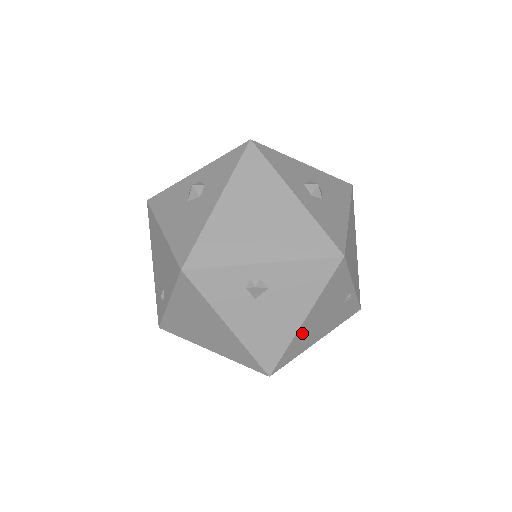
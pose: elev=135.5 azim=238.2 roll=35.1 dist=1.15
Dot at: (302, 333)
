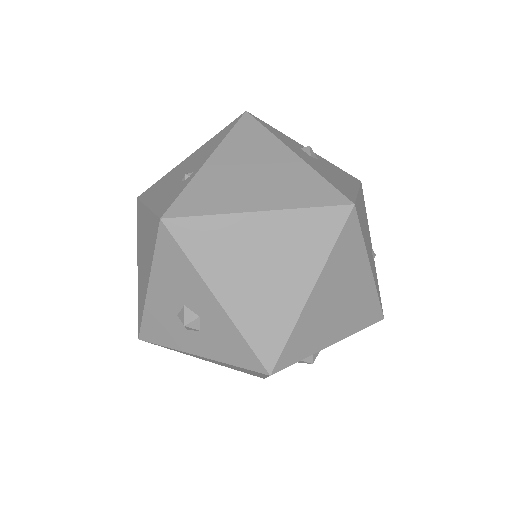
Dot at: (360, 208)
